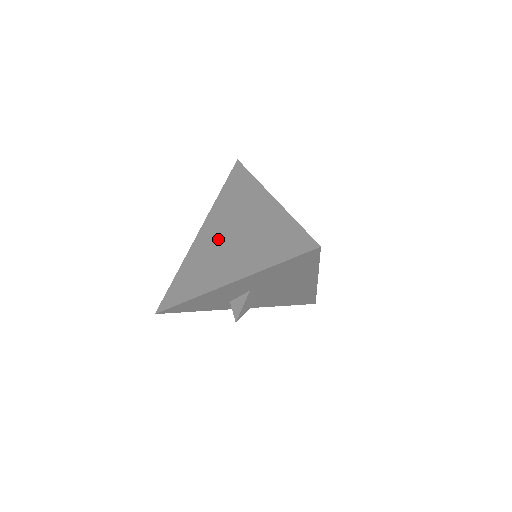
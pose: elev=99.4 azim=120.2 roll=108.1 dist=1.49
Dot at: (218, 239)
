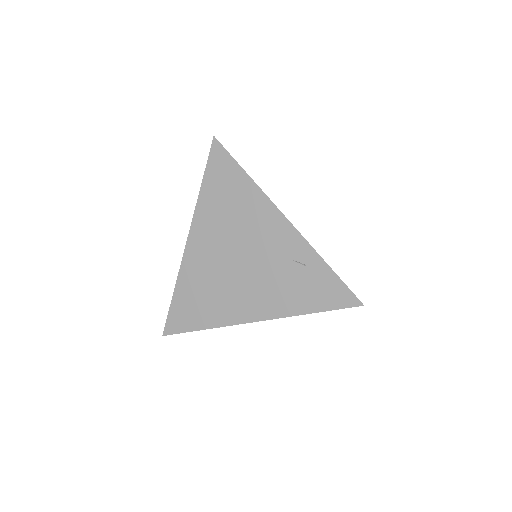
Dot at: (222, 259)
